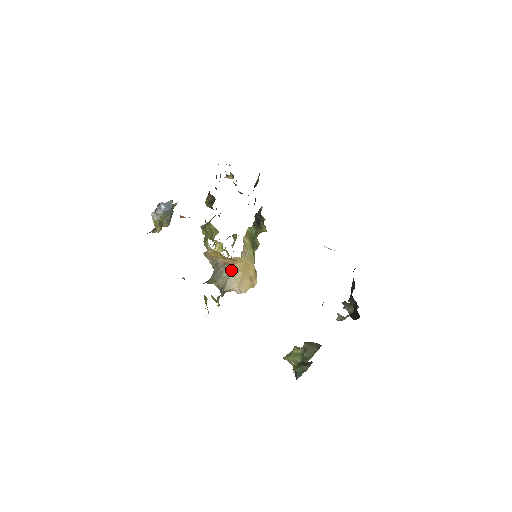
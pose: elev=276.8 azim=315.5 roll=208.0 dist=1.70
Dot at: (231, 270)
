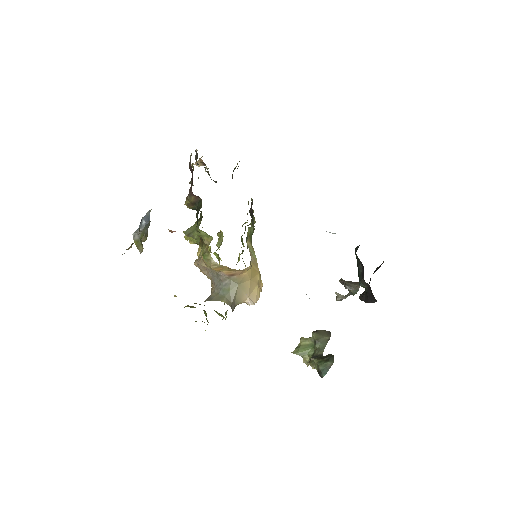
Dot at: (239, 281)
